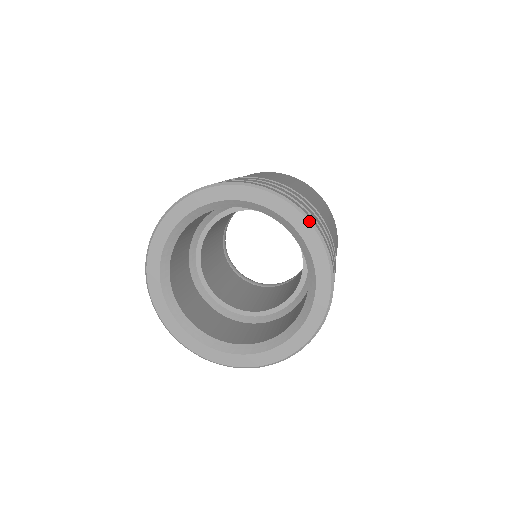
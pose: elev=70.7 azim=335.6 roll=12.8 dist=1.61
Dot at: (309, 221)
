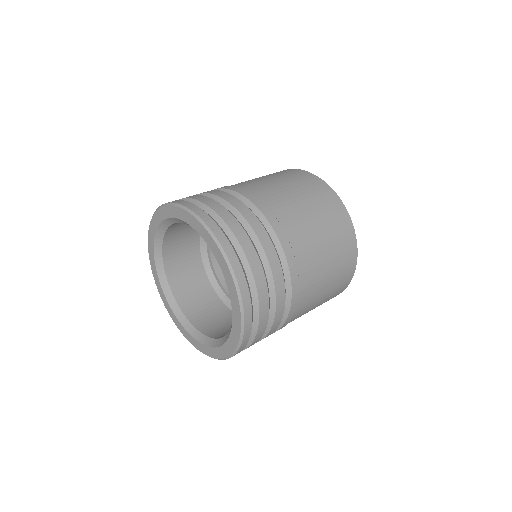
Dot at: (192, 214)
